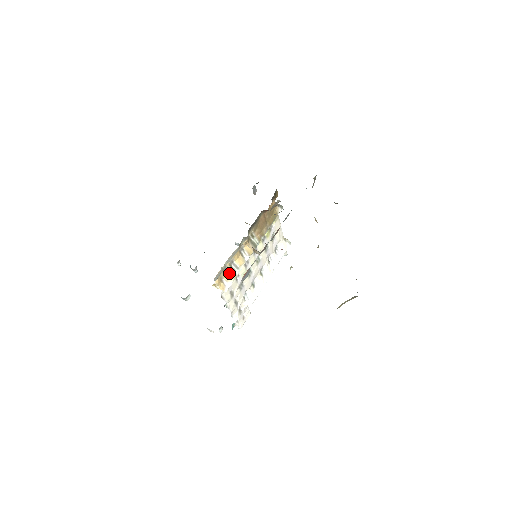
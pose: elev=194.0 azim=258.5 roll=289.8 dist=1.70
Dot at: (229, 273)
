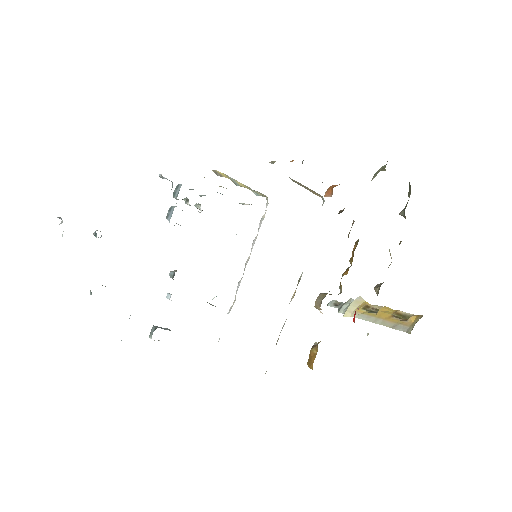
Dot at: (277, 341)
